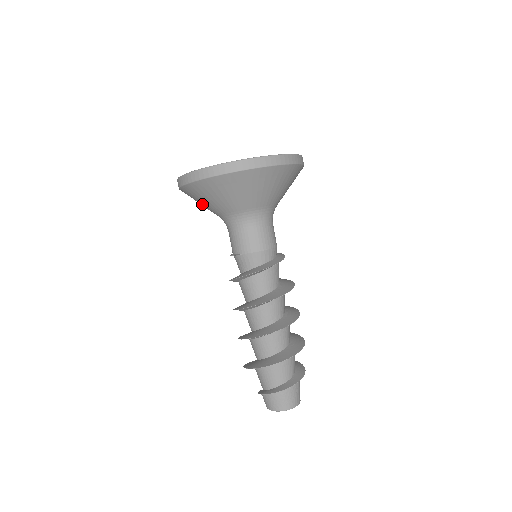
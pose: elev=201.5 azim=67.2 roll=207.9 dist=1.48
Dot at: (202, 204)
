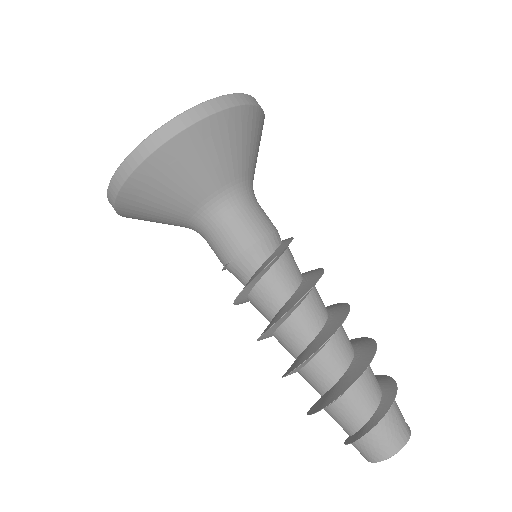
Dot at: (155, 221)
